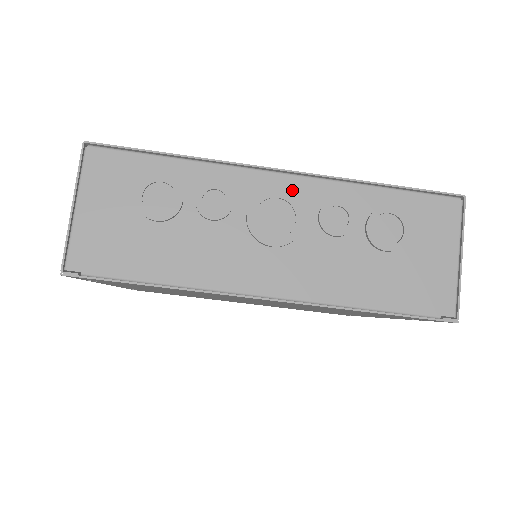
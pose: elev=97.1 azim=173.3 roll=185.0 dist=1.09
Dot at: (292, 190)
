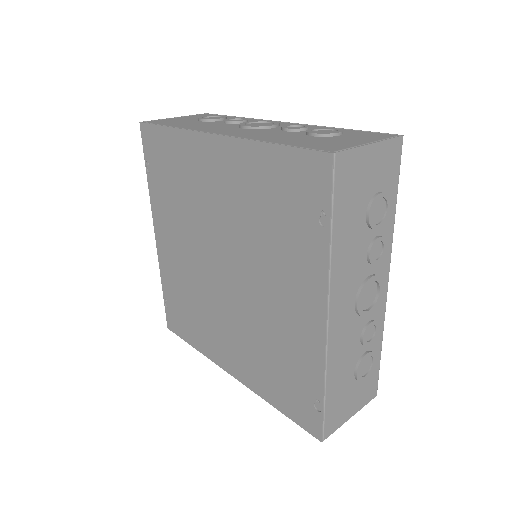
Dot at: (282, 124)
